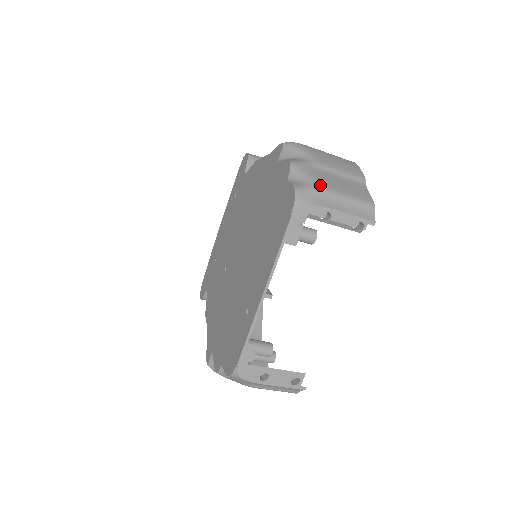
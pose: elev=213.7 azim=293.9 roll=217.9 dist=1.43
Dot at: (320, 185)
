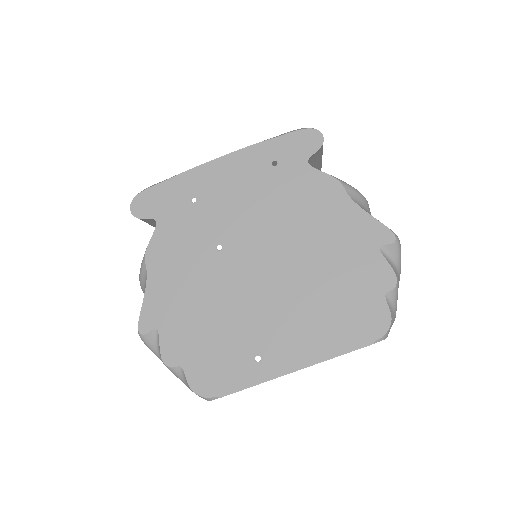
Dot at: occluded
